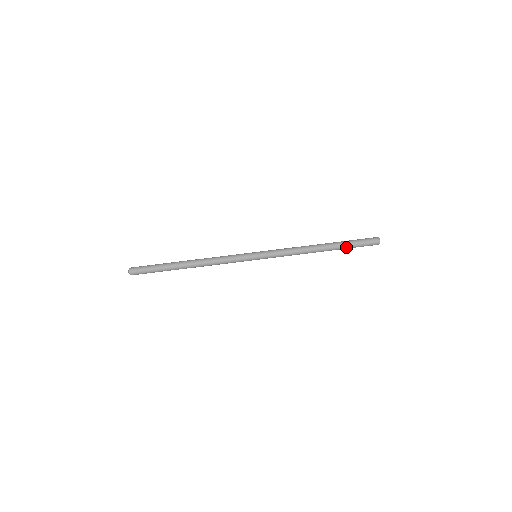
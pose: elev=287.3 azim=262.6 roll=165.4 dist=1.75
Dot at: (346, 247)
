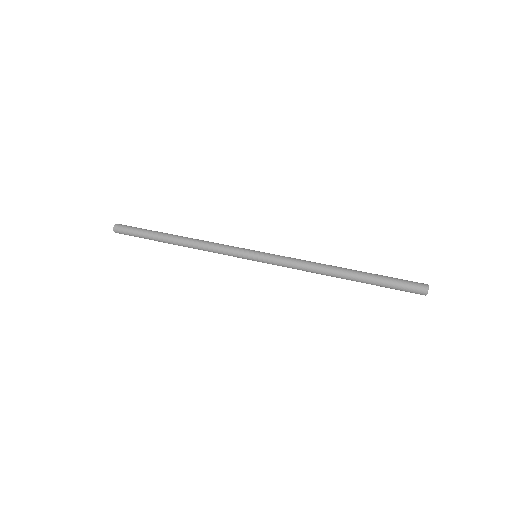
Dot at: (377, 276)
